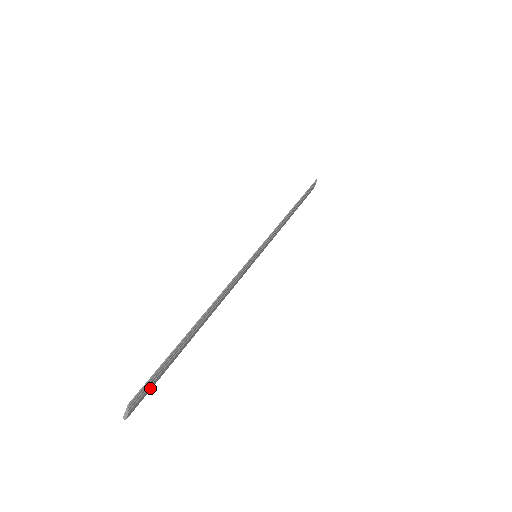
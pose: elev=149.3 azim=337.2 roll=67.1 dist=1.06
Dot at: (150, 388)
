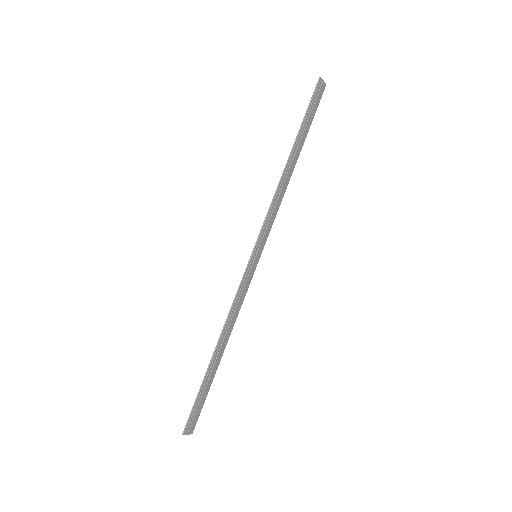
Dot at: (199, 412)
